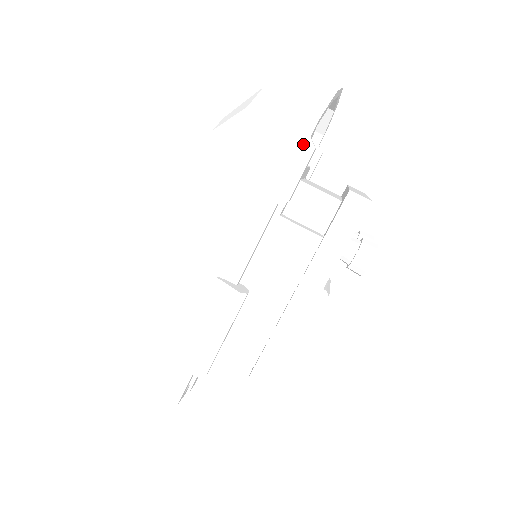
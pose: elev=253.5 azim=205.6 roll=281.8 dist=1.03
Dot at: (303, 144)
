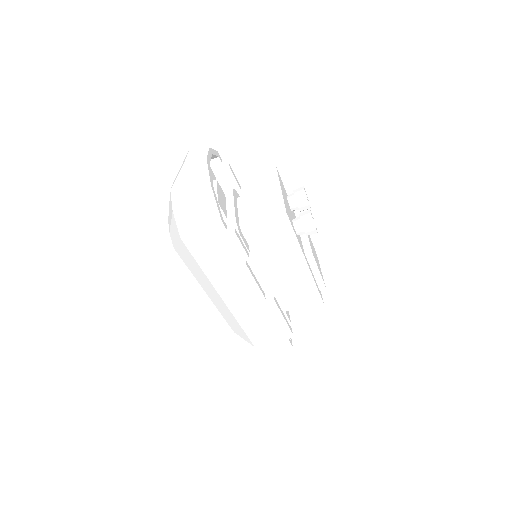
Dot at: (227, 236)
